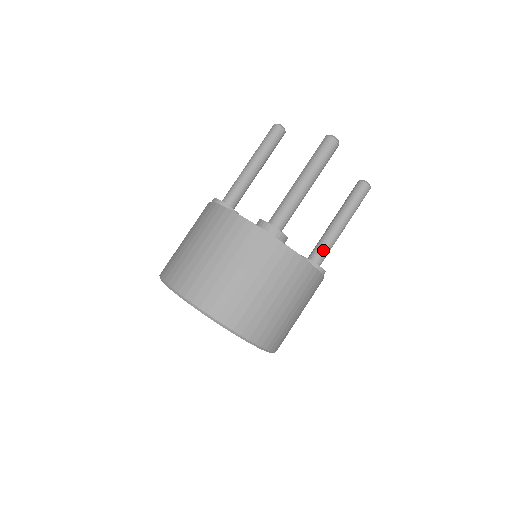
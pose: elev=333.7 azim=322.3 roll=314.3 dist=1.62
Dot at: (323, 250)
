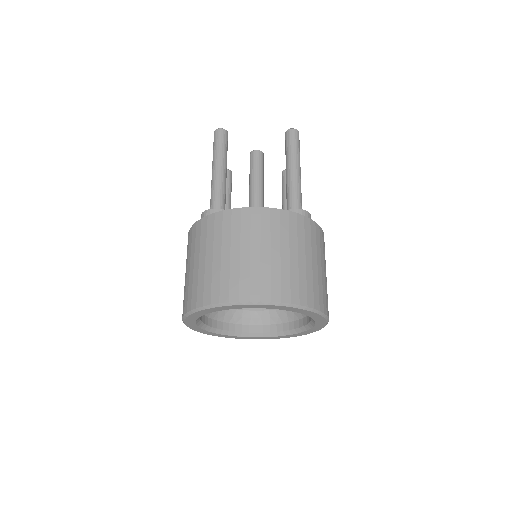
Dot at: occluded
